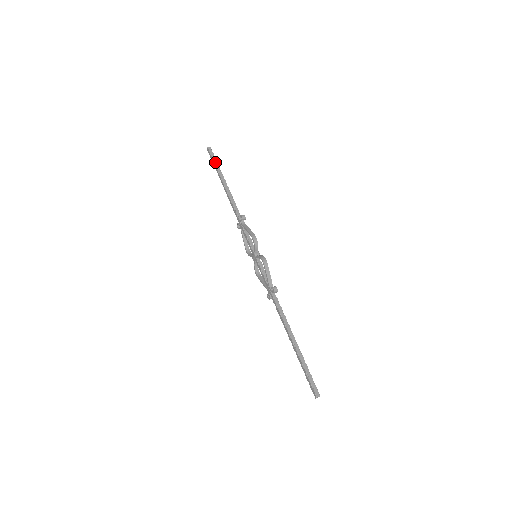
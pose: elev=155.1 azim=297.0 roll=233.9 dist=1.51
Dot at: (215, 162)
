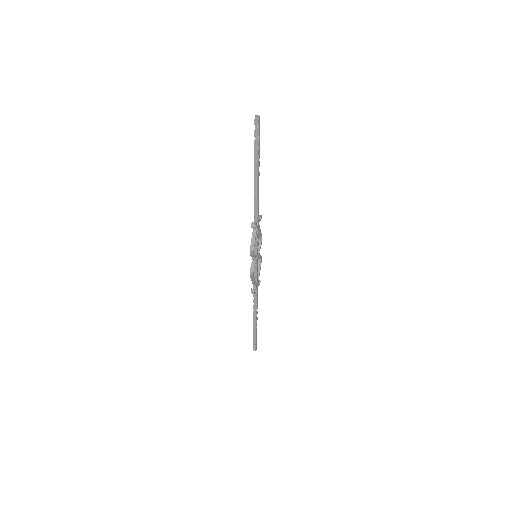
Dot at: (255, 143)
